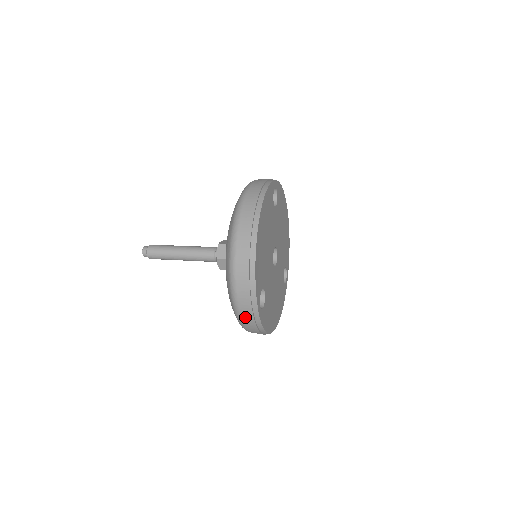
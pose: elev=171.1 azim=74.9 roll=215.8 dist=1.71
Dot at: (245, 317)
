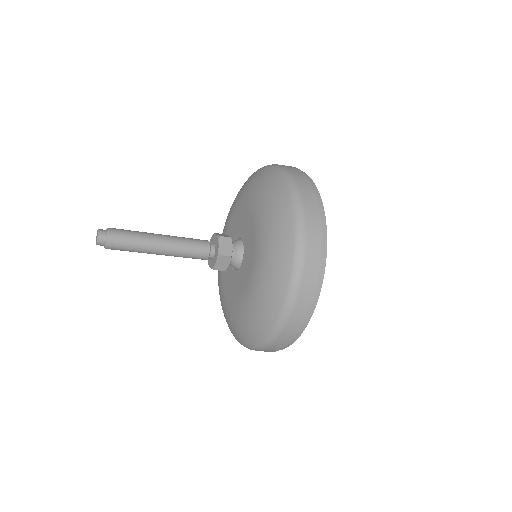
Dot at: (311, 224)
